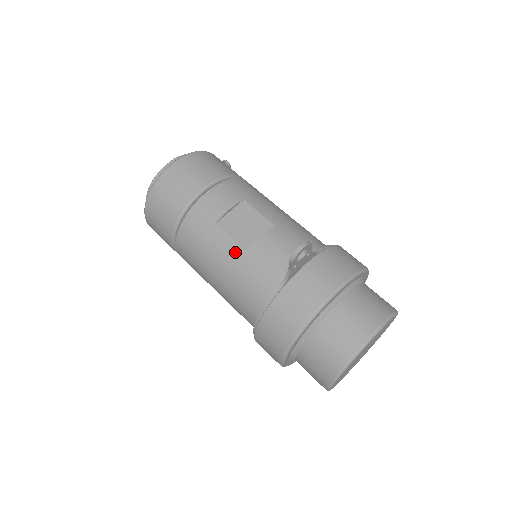
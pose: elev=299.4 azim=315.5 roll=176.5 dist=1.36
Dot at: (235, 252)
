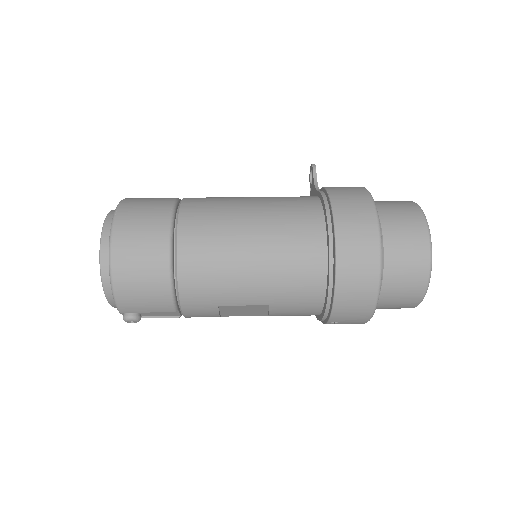
Dot at: occluded
